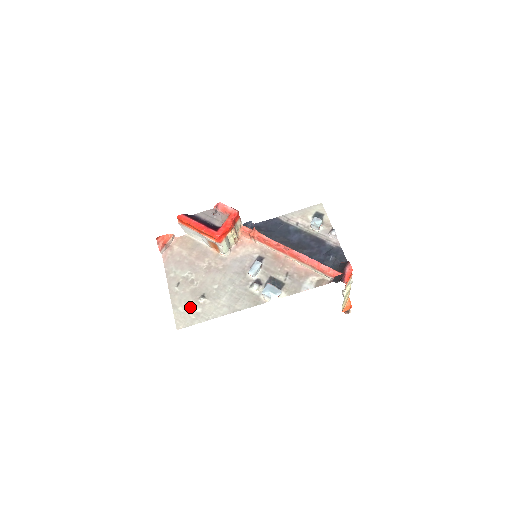
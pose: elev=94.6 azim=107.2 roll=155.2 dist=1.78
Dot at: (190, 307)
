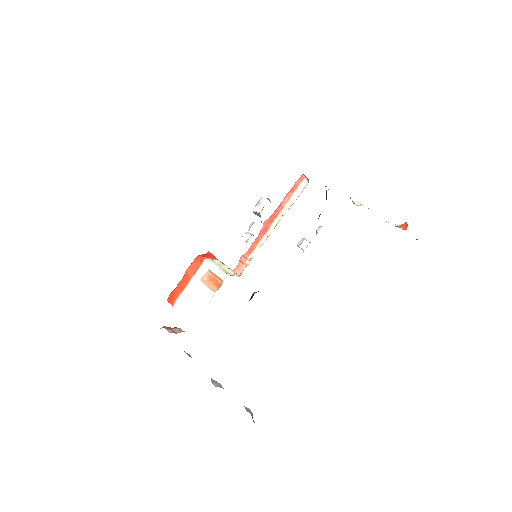
Dot at: occluded
